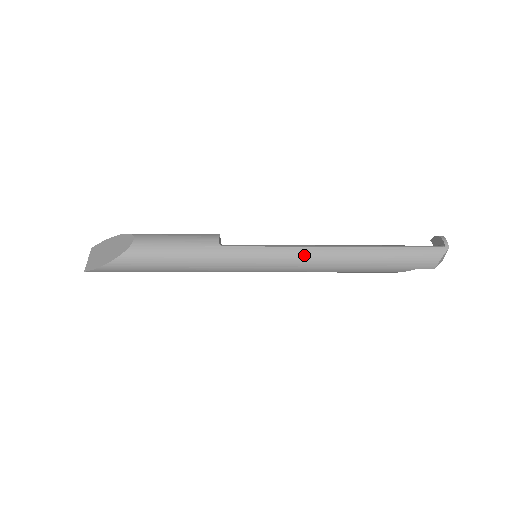
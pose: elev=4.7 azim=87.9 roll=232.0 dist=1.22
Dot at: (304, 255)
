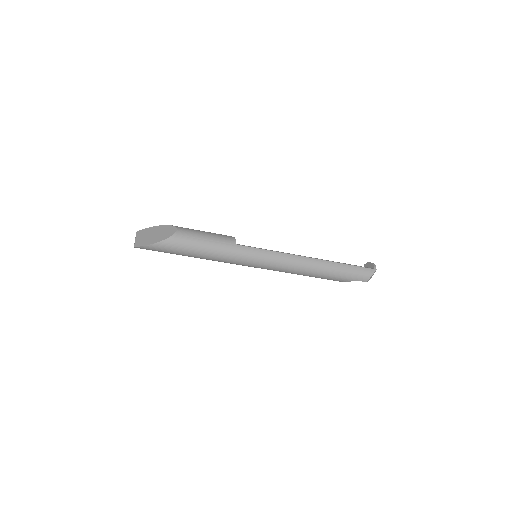
Dot at: (290, 260)
